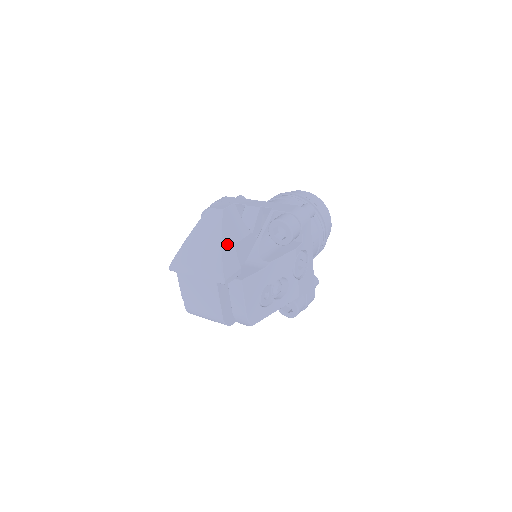
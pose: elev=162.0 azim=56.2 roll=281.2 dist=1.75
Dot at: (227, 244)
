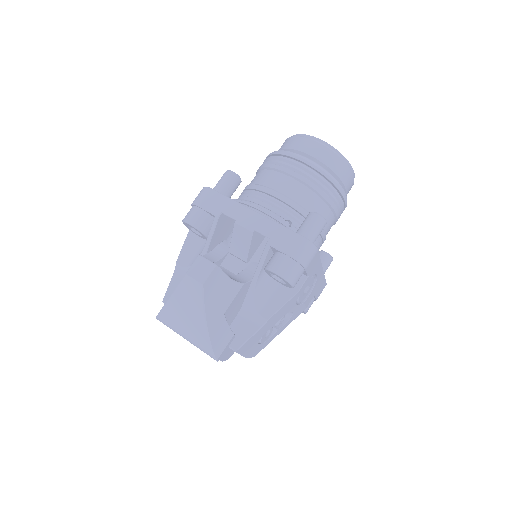
Dot at: (214, 321)
